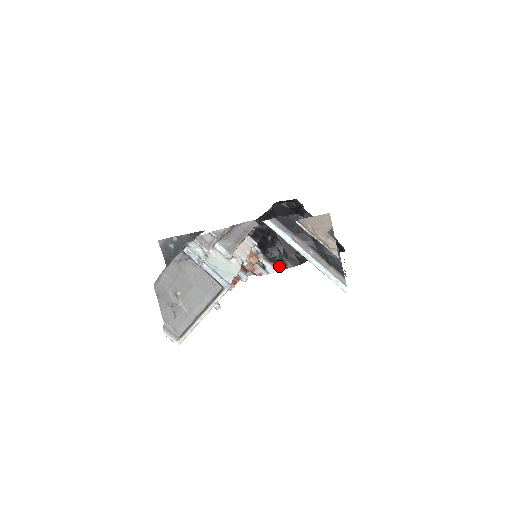
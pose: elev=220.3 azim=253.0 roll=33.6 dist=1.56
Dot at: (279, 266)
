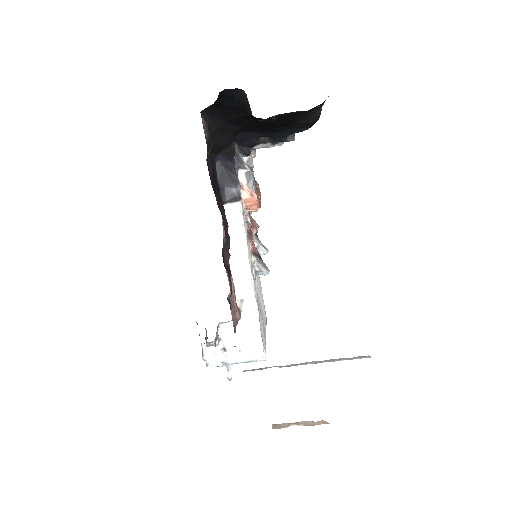
Dot at: (288, 138)
